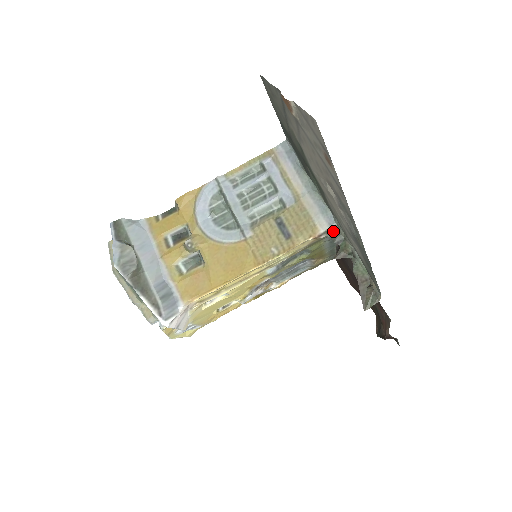
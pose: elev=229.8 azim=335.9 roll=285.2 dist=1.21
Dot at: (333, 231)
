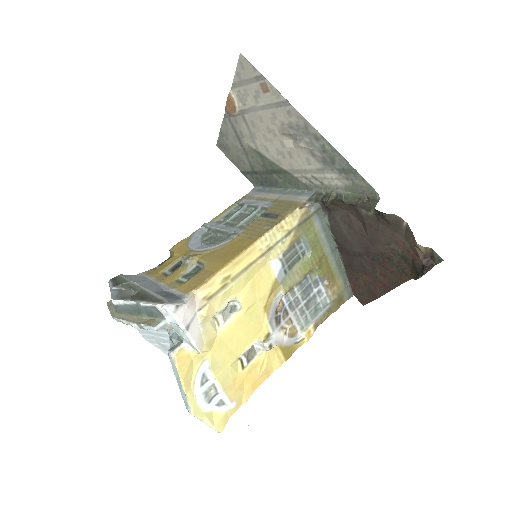
Dot at: (314, 197)
